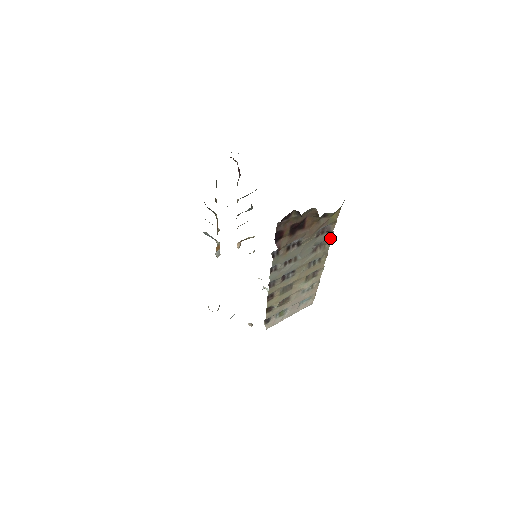
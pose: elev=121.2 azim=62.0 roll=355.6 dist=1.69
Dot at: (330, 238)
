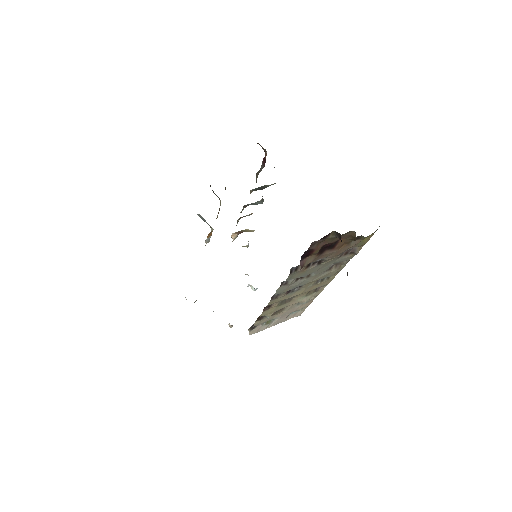
Dot at: occluded
